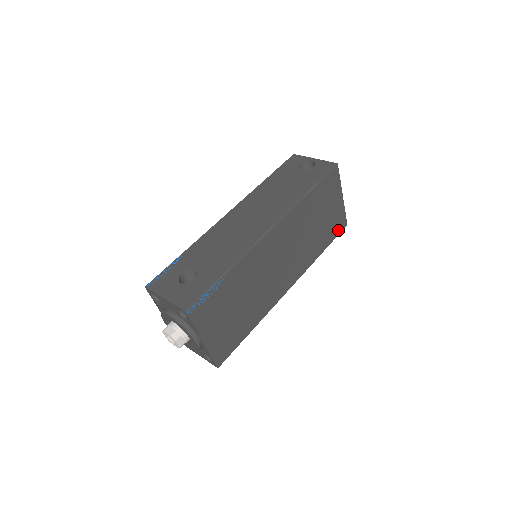
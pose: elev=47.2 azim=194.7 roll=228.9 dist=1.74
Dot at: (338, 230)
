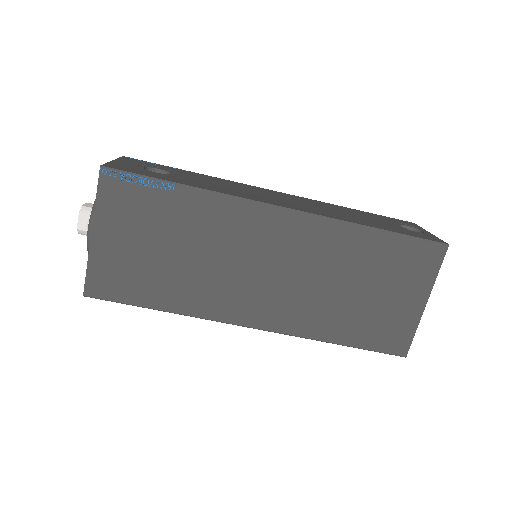
Dot at: (385, 345)
